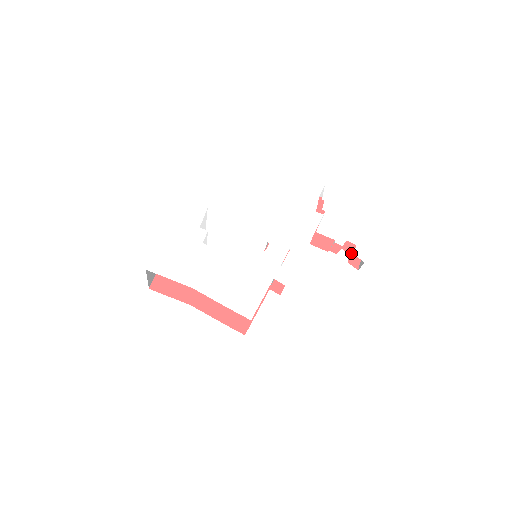
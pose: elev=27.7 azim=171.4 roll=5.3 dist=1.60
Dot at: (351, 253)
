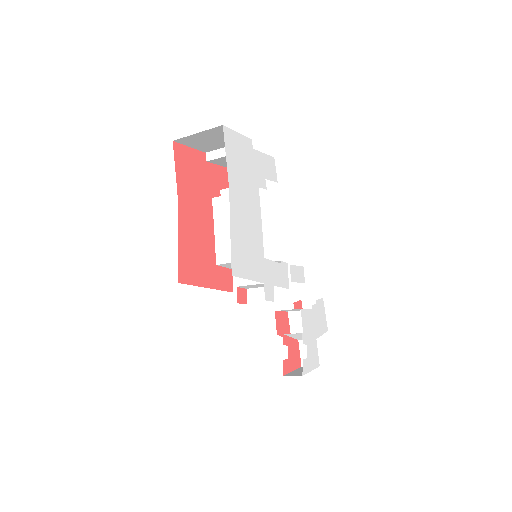
Dot at: (289, 359)
